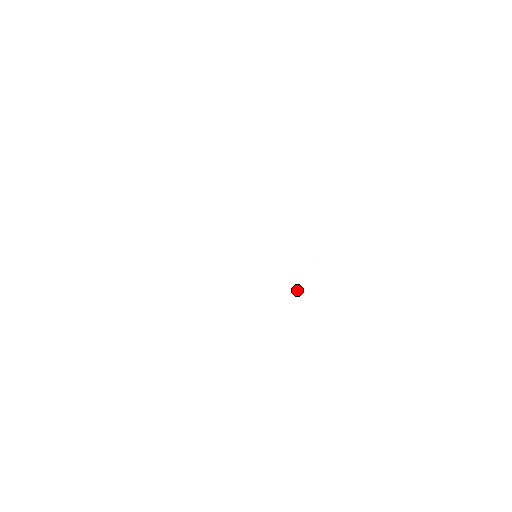
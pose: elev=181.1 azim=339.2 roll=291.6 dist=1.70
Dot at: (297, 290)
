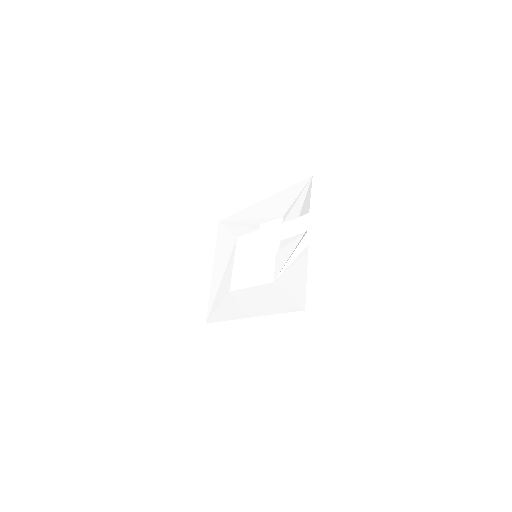
Dot at: (287, 273)
